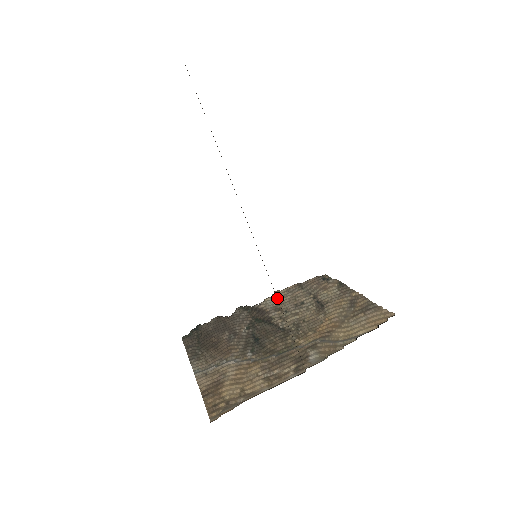
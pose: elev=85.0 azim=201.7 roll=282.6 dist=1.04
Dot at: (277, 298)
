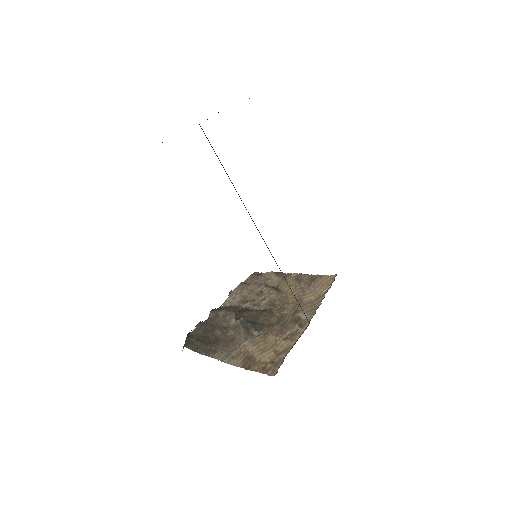
Dot at: (285, 279)
